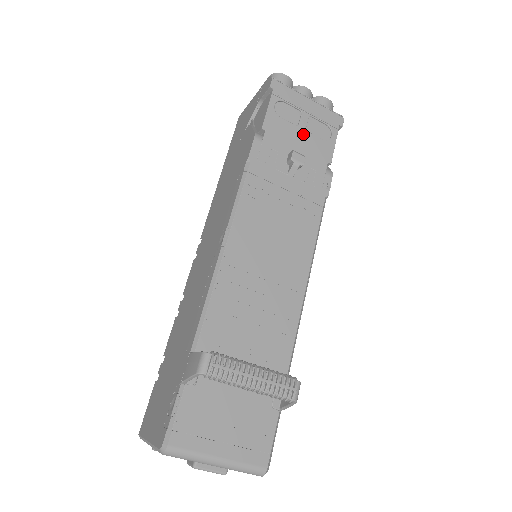
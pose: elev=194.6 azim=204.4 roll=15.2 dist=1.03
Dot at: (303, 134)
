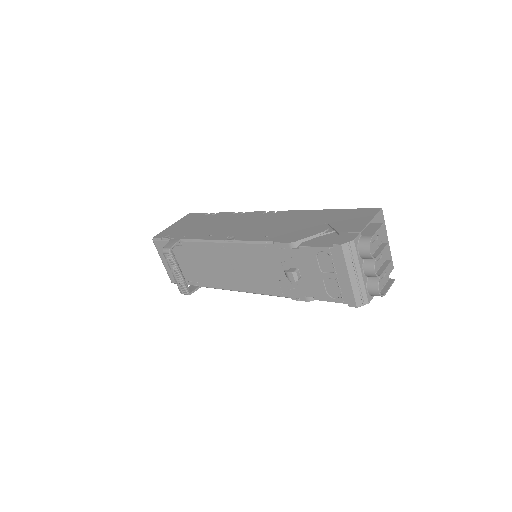
Dot at: (318, 276)
